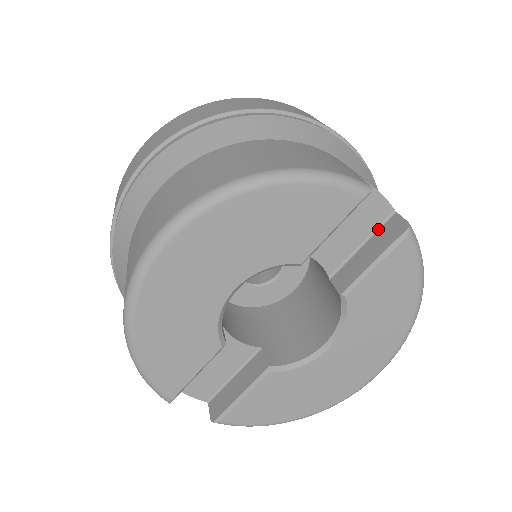
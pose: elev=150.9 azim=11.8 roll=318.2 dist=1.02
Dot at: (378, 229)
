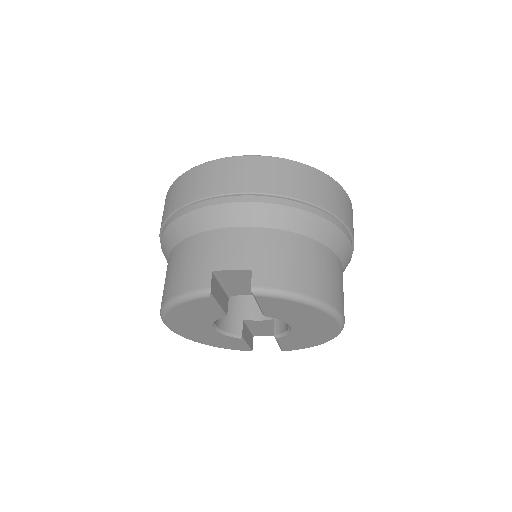
Dot at: occluded
